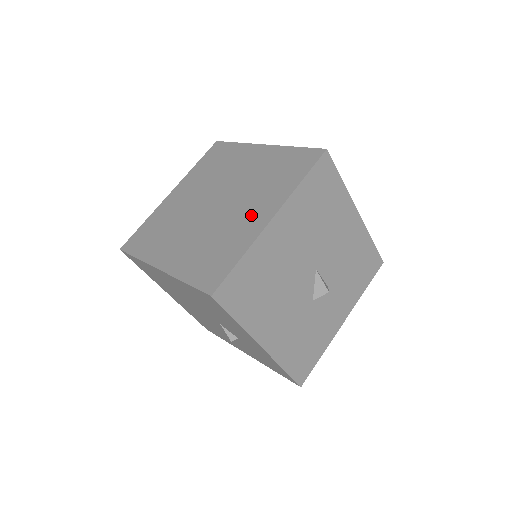
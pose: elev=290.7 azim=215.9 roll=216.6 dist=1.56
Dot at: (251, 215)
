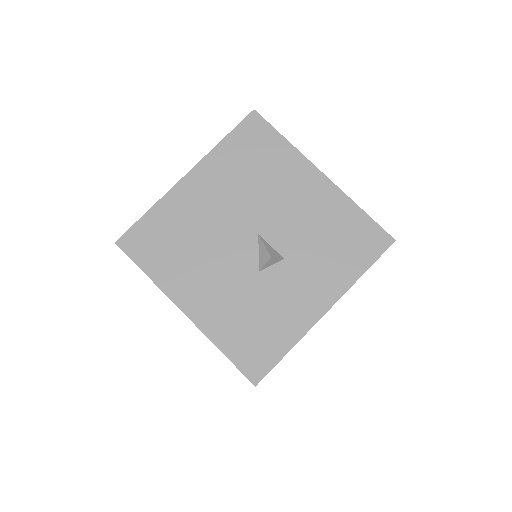
Dot at: occluded
